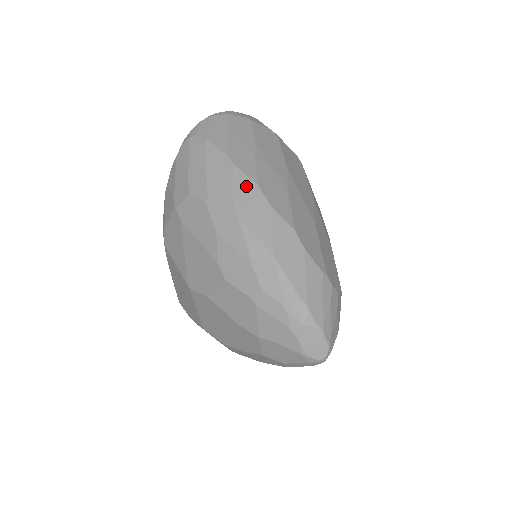
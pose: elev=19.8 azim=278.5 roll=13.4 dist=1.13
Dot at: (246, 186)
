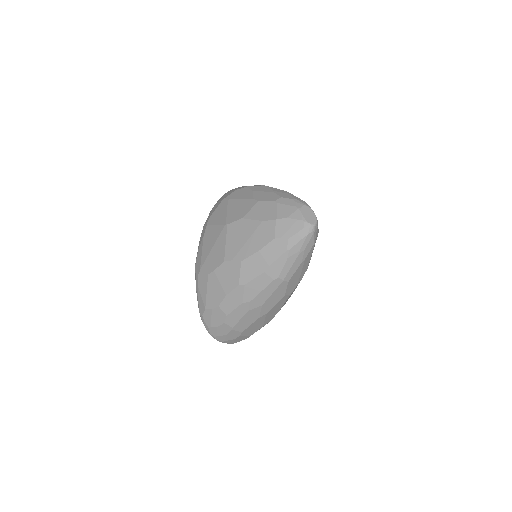
Dot at: occluded
